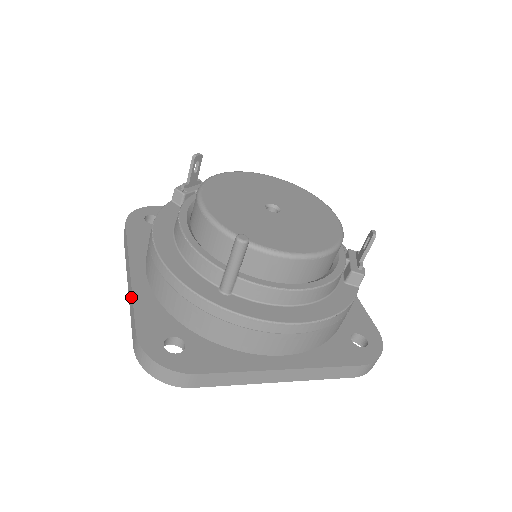
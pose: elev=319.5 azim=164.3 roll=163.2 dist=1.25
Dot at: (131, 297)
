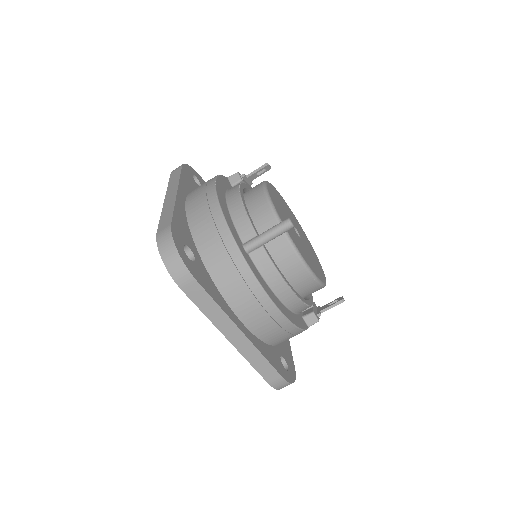
Dot at: (172, 205)
